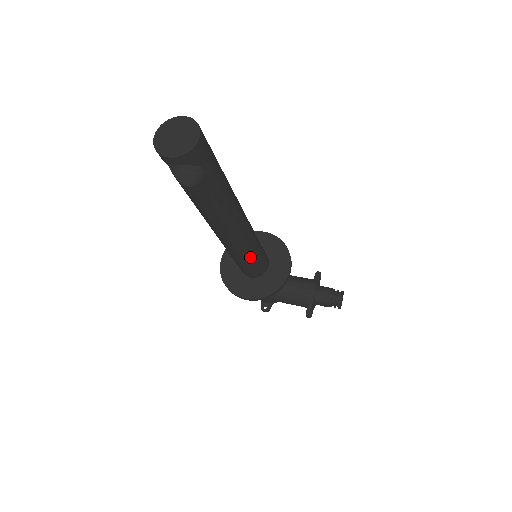
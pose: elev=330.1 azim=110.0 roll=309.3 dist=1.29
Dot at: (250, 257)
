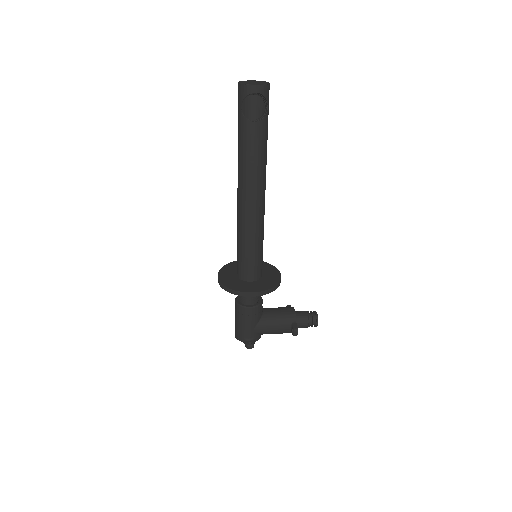
Dot at: (260, 241)
